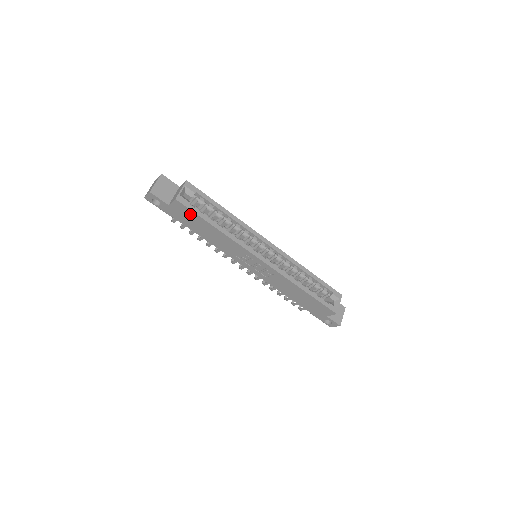
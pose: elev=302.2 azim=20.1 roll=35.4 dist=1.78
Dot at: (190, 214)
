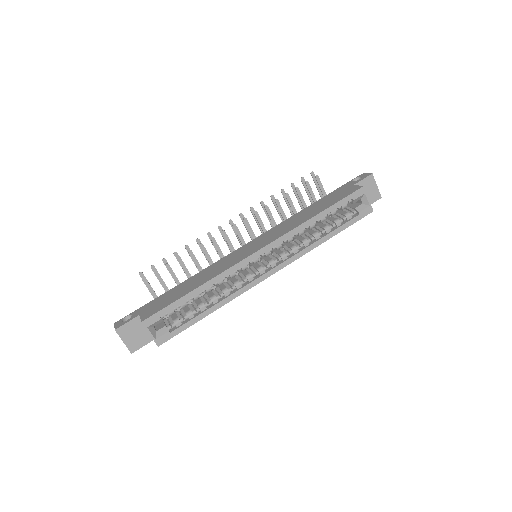
Dot at: occluded
